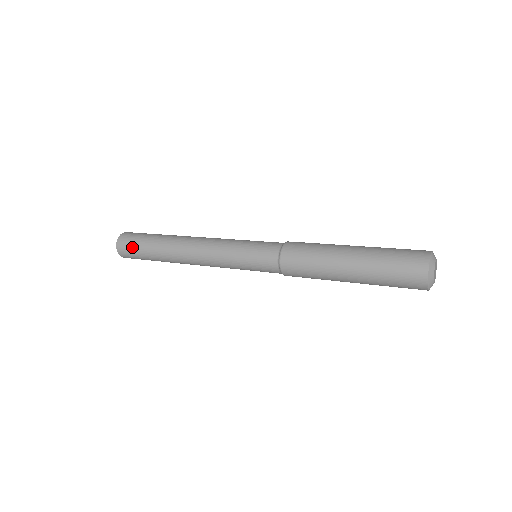
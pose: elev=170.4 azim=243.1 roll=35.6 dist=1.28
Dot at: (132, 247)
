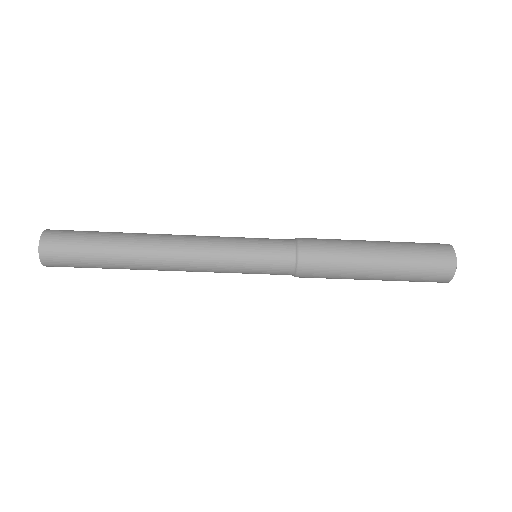
Dot at: (69, 250)
